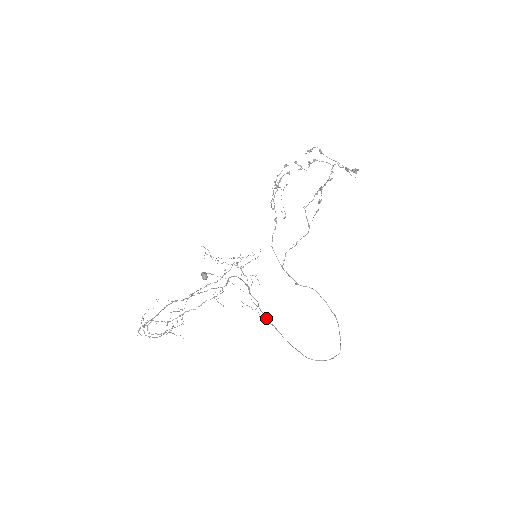
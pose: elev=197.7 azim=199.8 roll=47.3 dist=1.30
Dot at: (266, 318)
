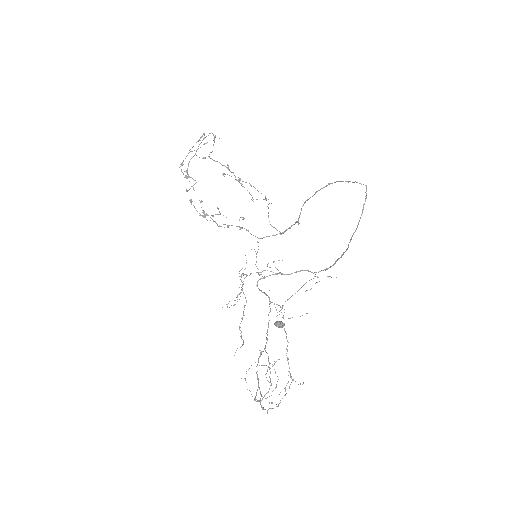
Dot at: (327, 268)
